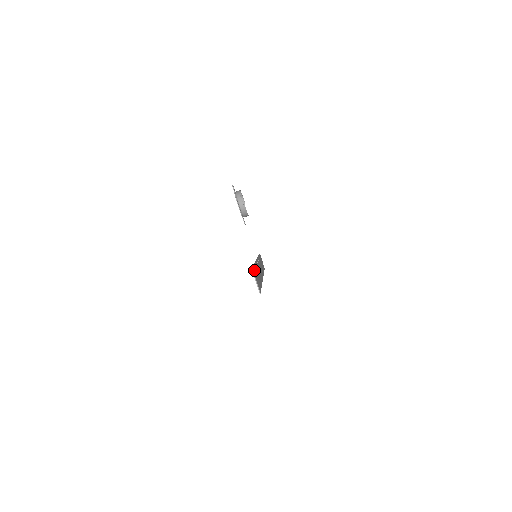
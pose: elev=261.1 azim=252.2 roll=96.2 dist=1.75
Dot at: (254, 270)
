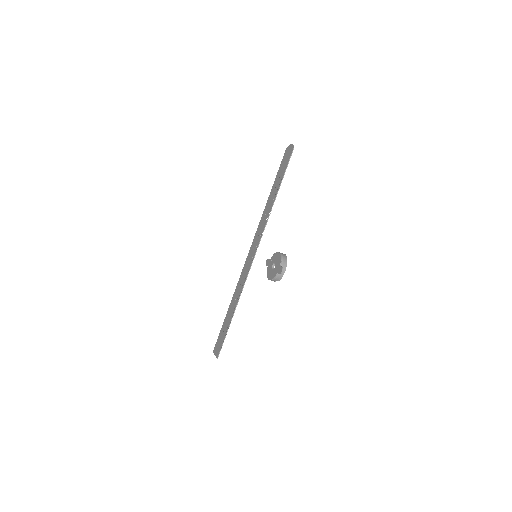
Dot at: (222, 344)
